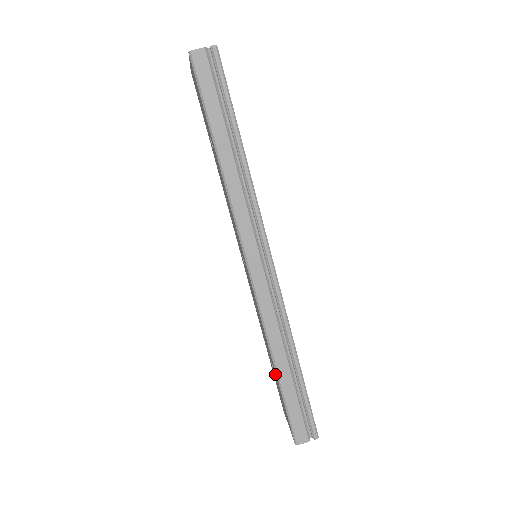
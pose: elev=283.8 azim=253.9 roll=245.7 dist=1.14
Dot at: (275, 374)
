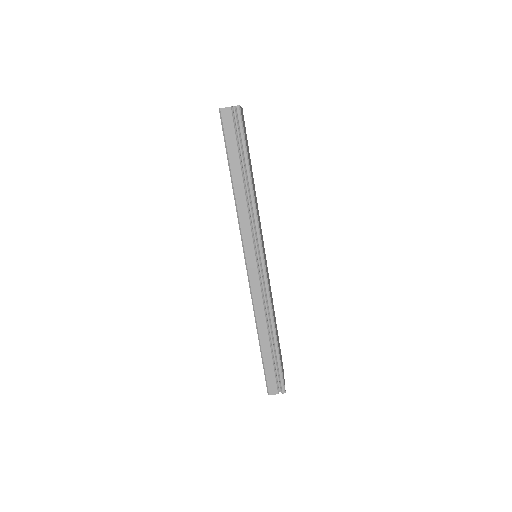
Dot at: occluded
